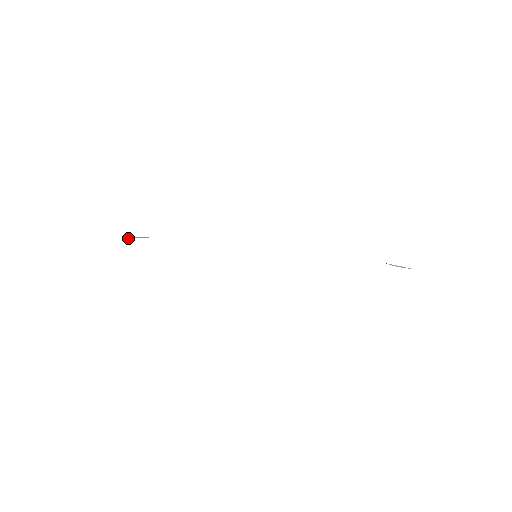
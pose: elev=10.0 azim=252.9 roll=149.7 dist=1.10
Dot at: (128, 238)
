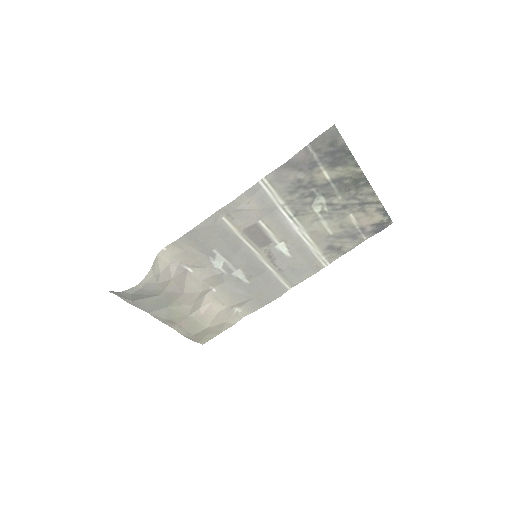
Dot at: (202, 314)
